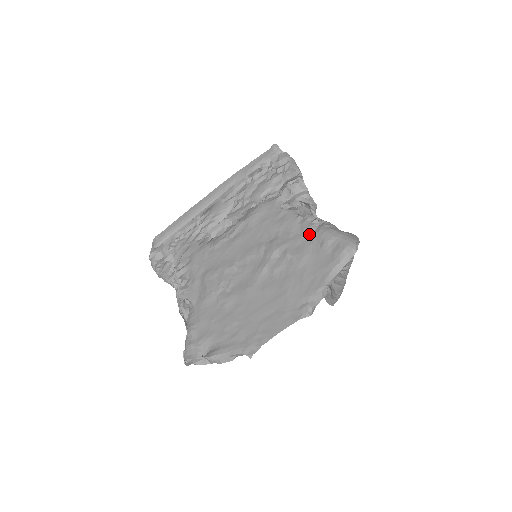
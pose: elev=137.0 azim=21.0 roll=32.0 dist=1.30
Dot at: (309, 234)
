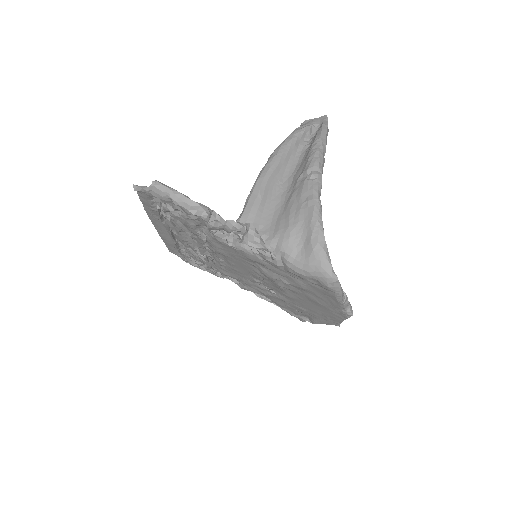
Dot at: (283, 271)
